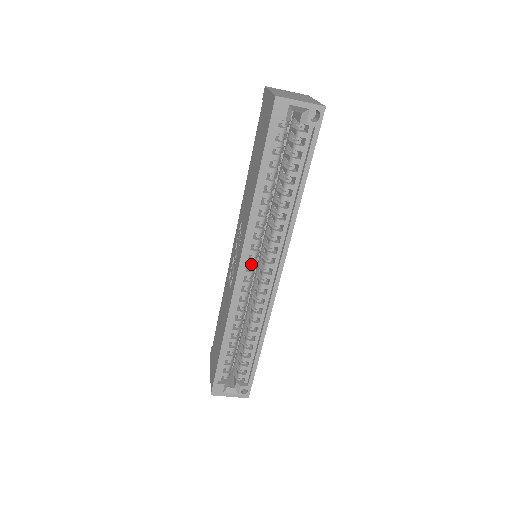
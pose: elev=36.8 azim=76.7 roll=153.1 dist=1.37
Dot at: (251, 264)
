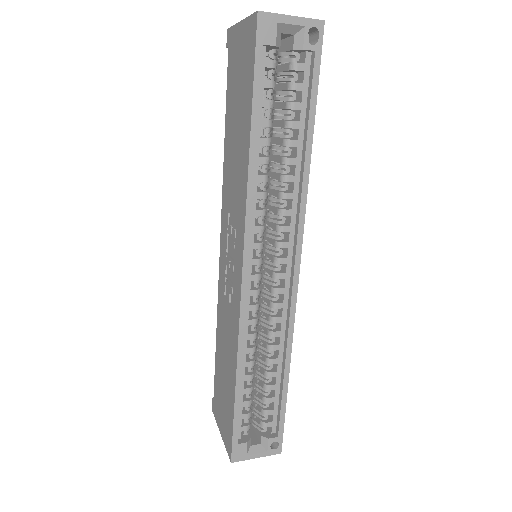
Dot at: (257, 263)
